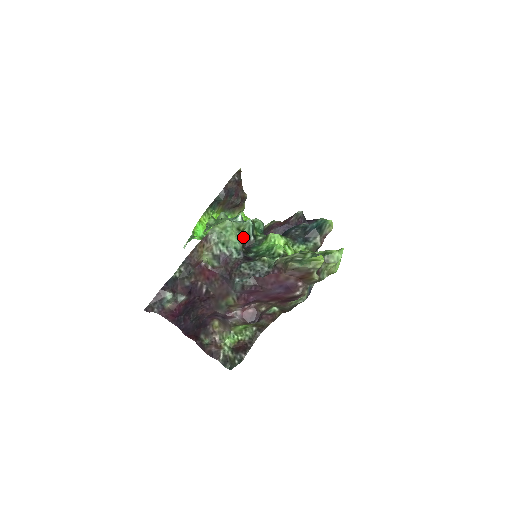
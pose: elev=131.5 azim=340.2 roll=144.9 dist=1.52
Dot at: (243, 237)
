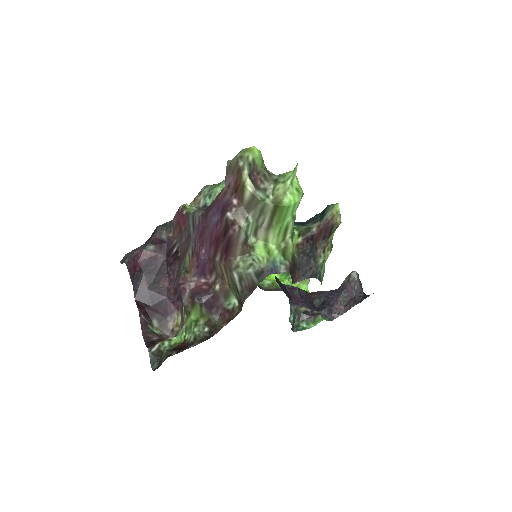
Dot at: occluded
